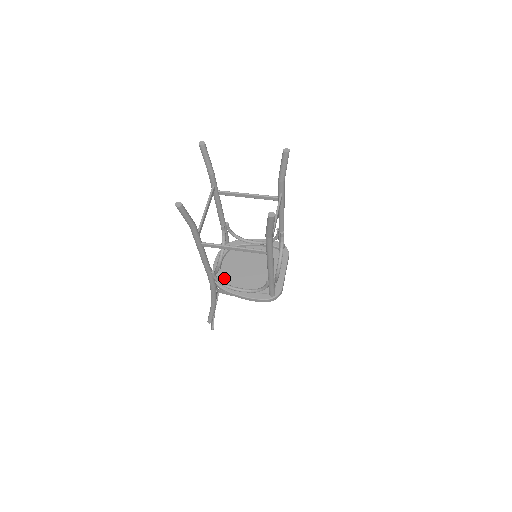
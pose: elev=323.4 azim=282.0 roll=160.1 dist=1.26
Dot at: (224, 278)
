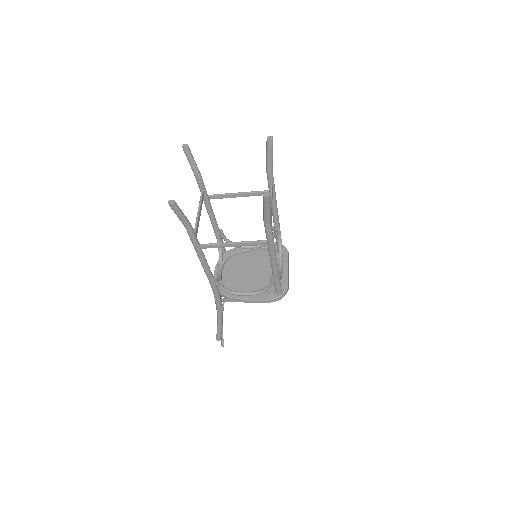
Dot at: (227, 286)
